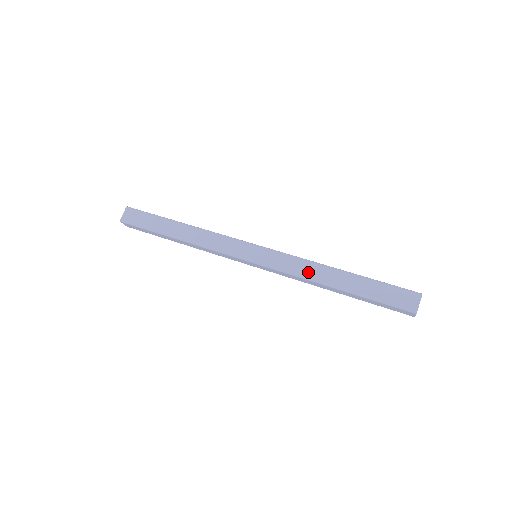
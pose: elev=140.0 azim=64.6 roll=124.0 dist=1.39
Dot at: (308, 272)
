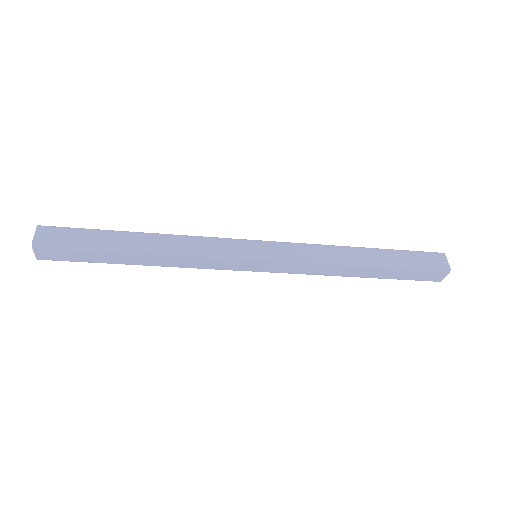
Dot at: (331, 256)
